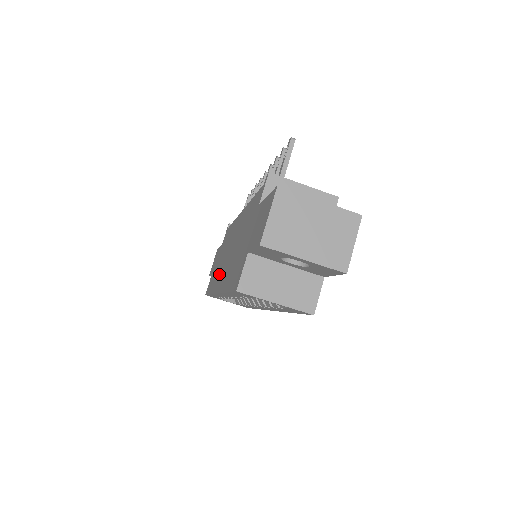
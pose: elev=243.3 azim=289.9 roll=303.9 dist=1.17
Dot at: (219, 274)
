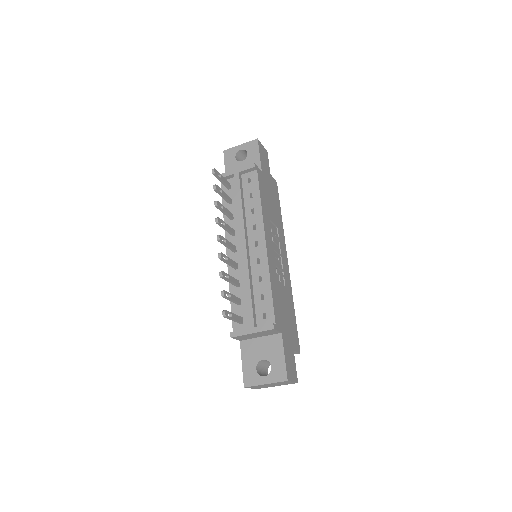
Dot at: occluded
